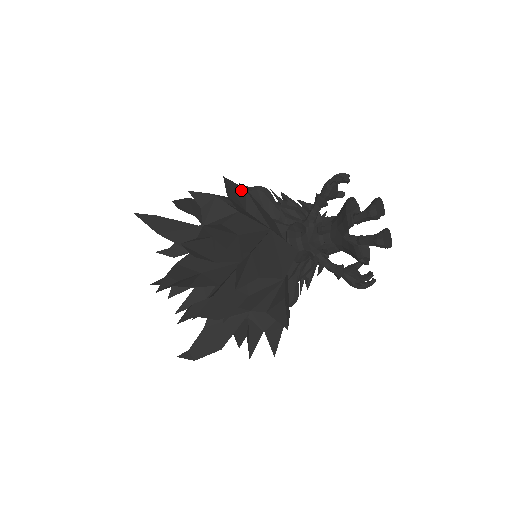
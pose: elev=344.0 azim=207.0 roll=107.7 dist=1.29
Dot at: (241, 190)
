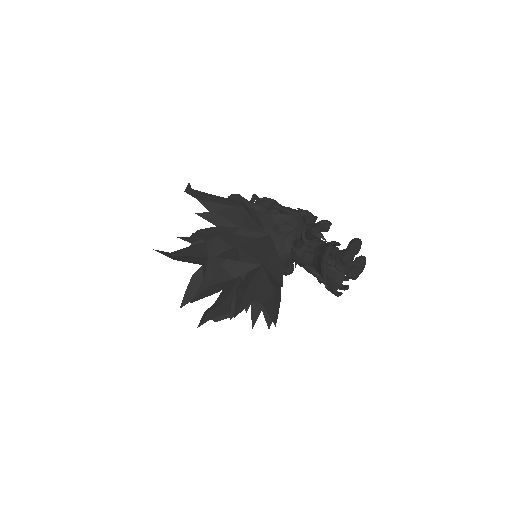
Dot at: (234, 251)
